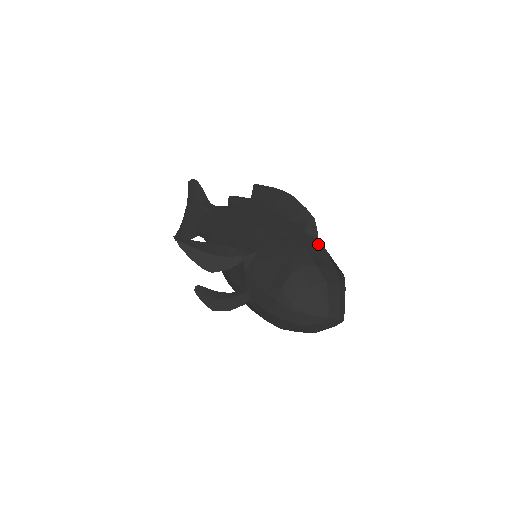
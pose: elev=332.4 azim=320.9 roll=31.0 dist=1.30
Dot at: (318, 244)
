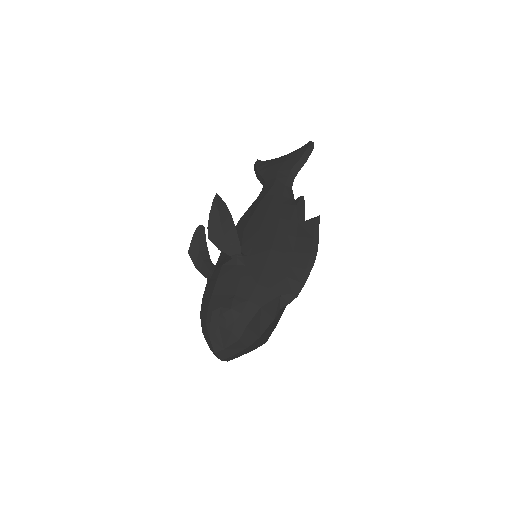
Dot at: (274, 313)
